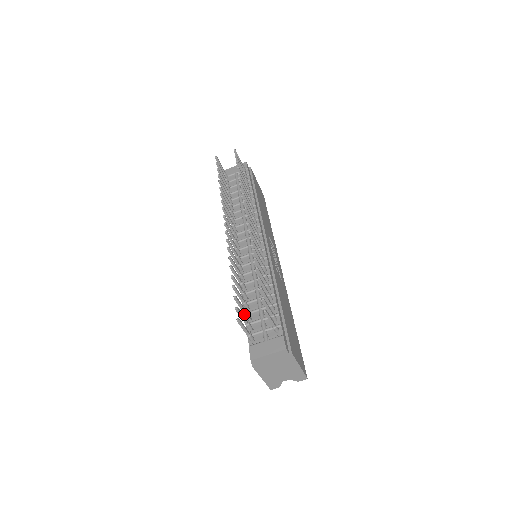
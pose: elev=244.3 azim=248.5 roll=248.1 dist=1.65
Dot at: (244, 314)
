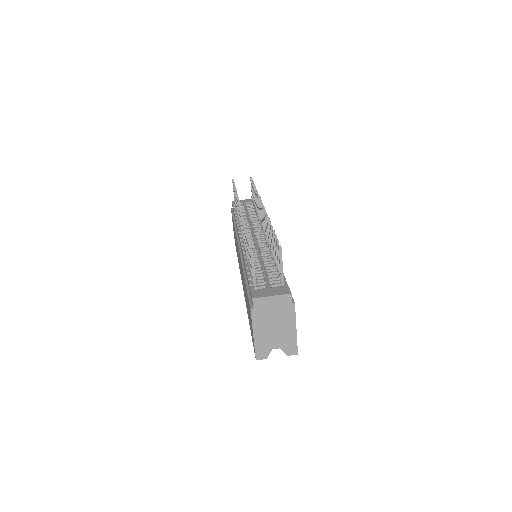
Dot at: (250, 266)
